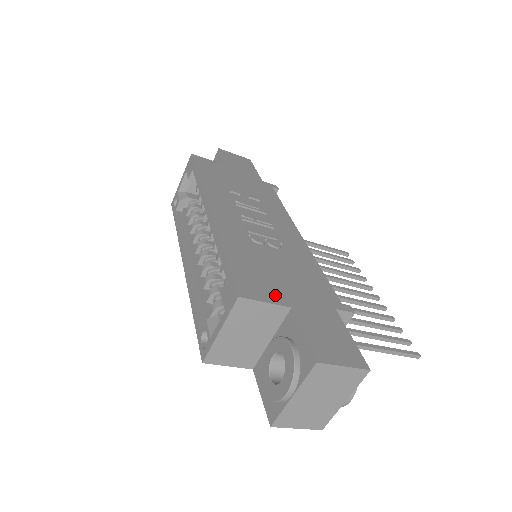
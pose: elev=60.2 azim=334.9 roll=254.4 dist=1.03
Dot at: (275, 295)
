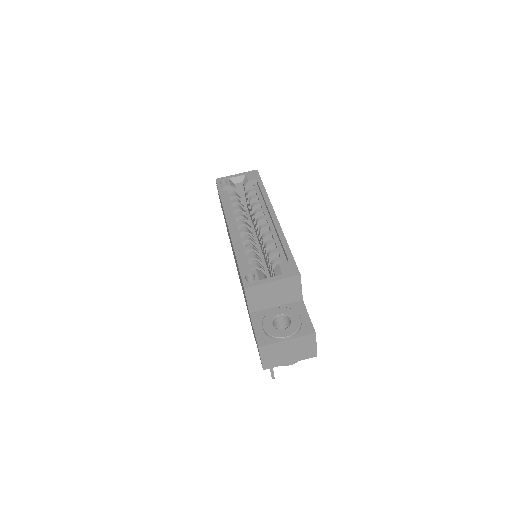
Dot at: occluded
